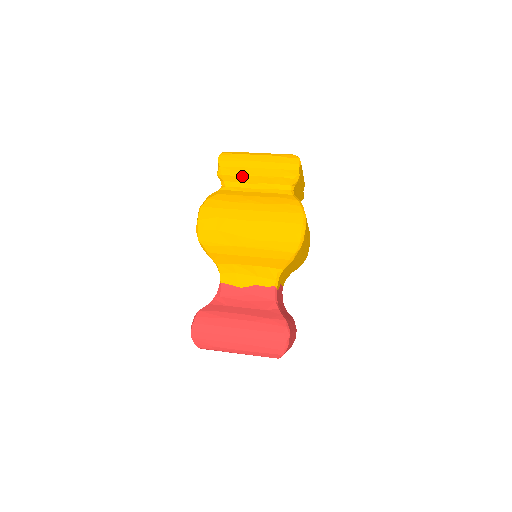
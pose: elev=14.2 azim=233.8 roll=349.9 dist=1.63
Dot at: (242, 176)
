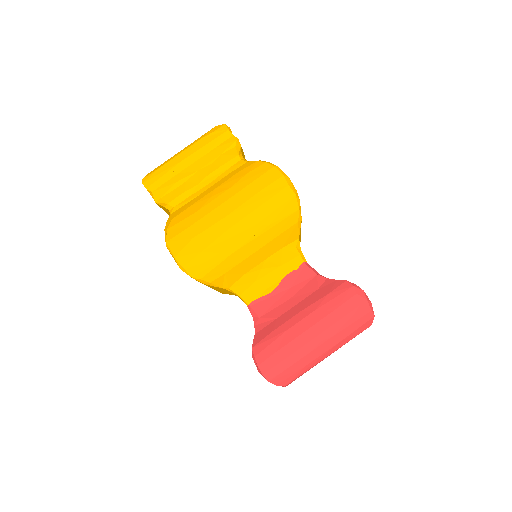
Dot at: (182, 183)
